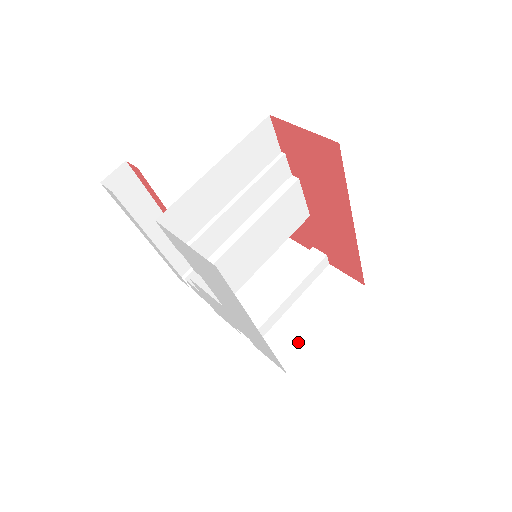
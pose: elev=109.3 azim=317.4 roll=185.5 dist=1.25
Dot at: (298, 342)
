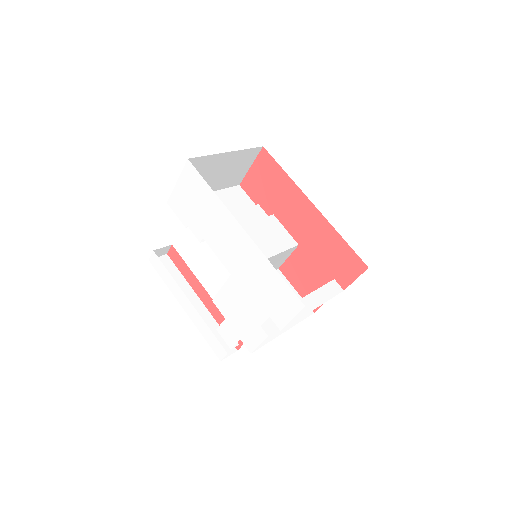
Dot at: occluded
